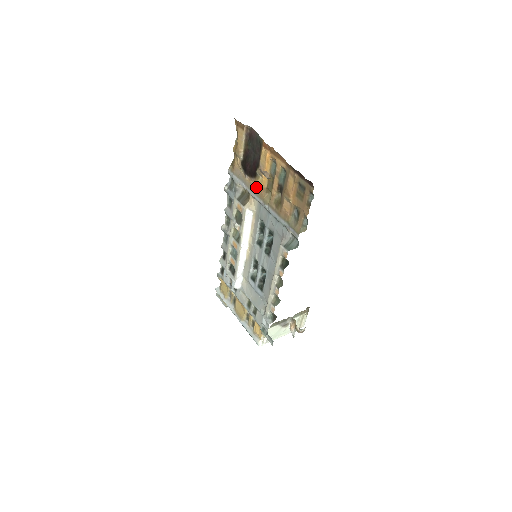
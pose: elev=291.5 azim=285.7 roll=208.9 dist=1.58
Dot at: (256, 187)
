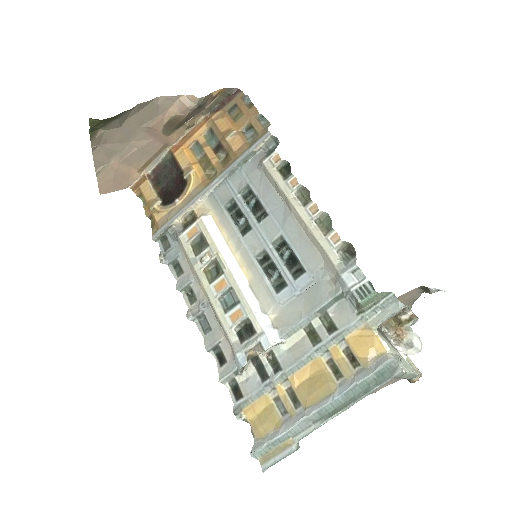
Dot at: (194, 190)
